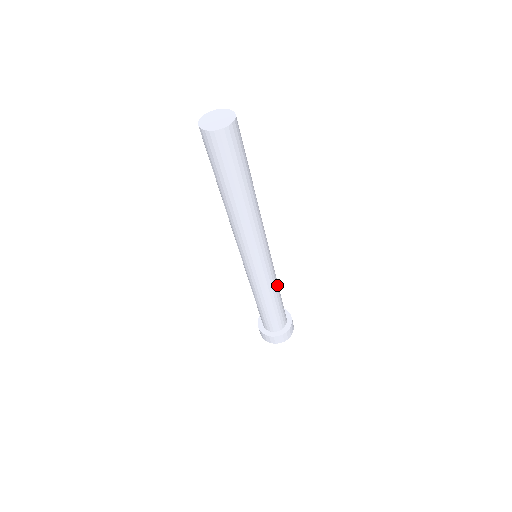
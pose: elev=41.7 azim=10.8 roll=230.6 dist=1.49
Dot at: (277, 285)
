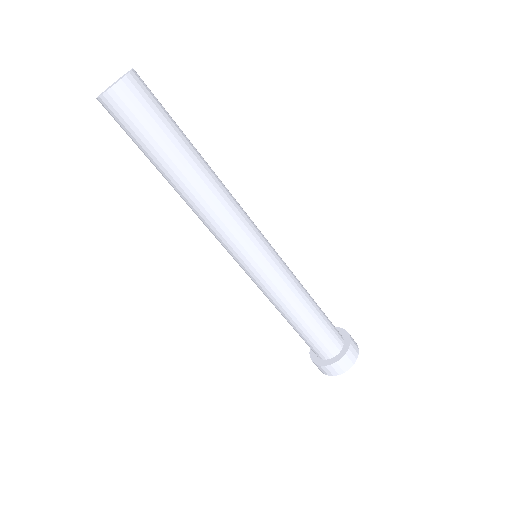
Dot at: occluded
